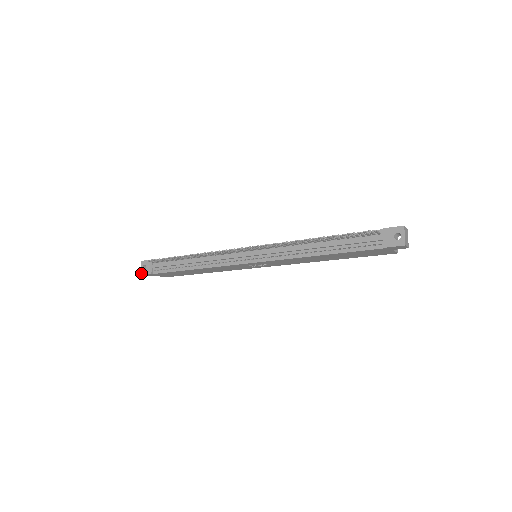
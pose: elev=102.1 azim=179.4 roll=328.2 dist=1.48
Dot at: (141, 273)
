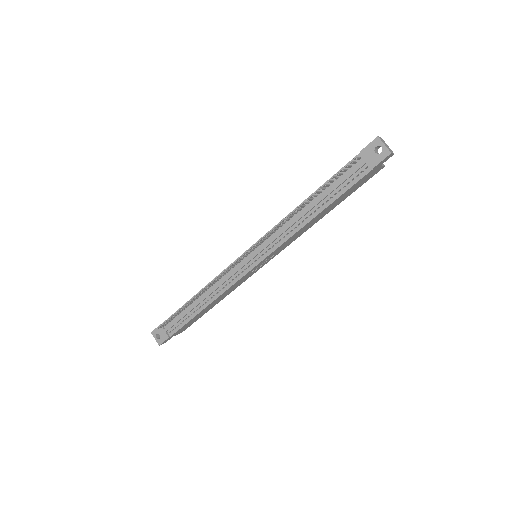
Dot at: (159, 344)
